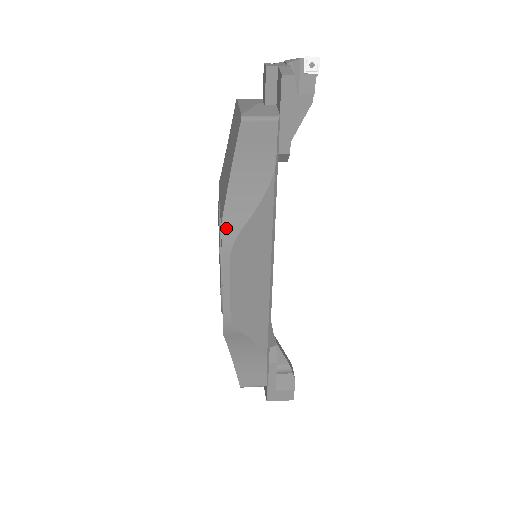
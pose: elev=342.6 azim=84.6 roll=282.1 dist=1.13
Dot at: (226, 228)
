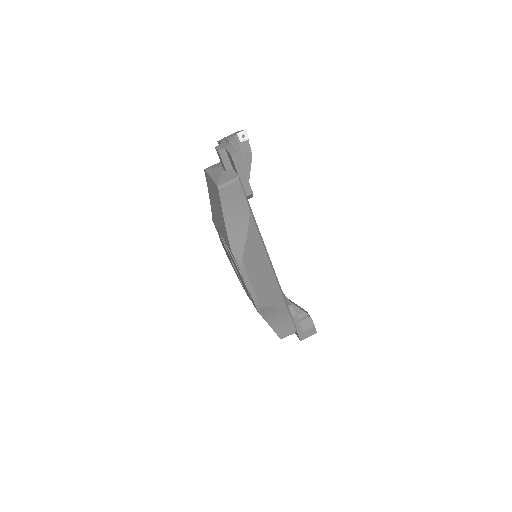
Dot at: (235, 251)
